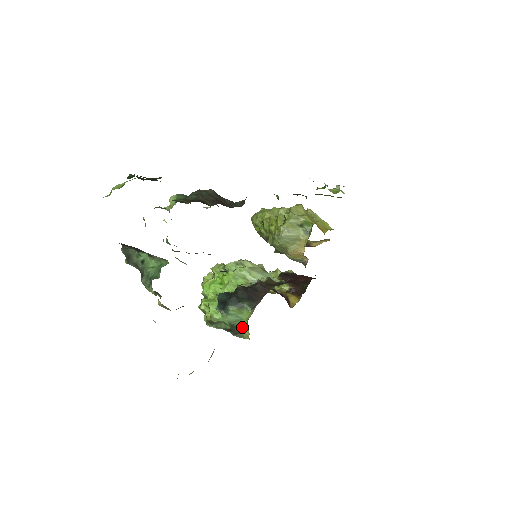
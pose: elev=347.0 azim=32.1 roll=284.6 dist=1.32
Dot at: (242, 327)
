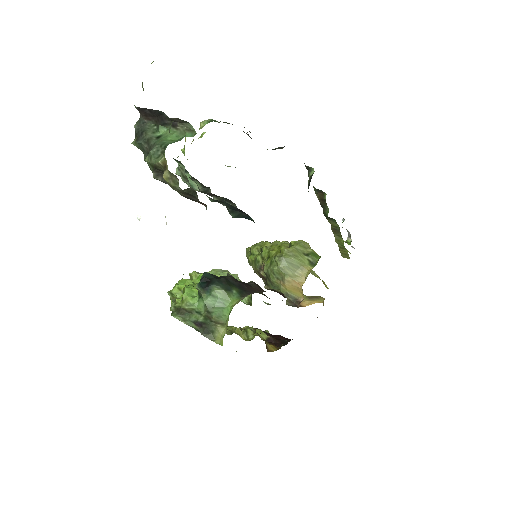
Dot at: (220, 320)
